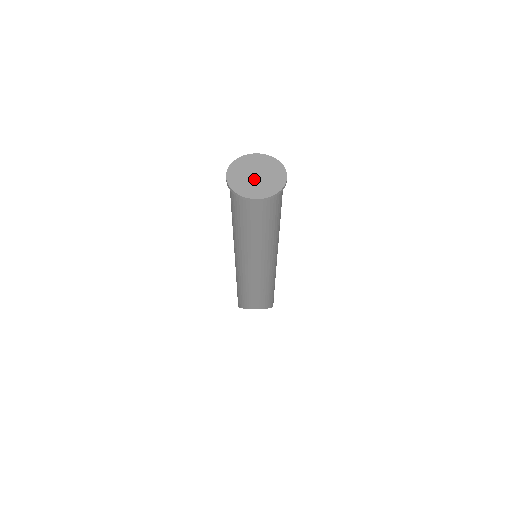
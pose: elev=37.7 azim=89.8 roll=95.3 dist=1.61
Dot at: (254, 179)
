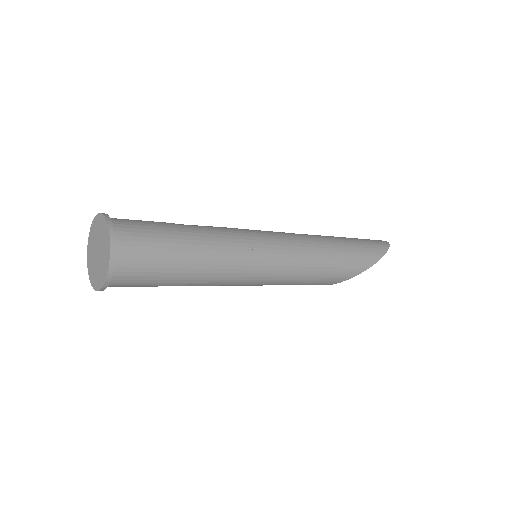
Dot at: (96, 258)
